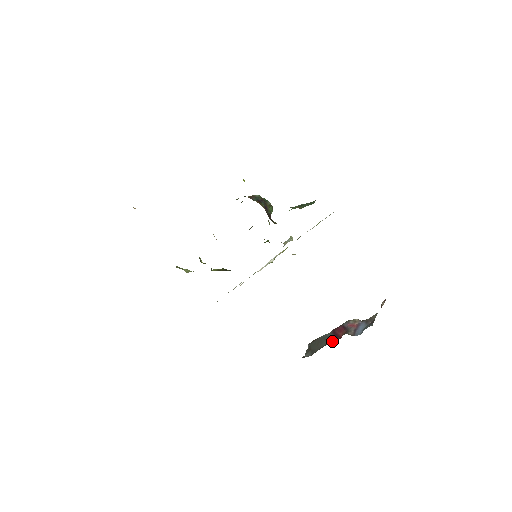
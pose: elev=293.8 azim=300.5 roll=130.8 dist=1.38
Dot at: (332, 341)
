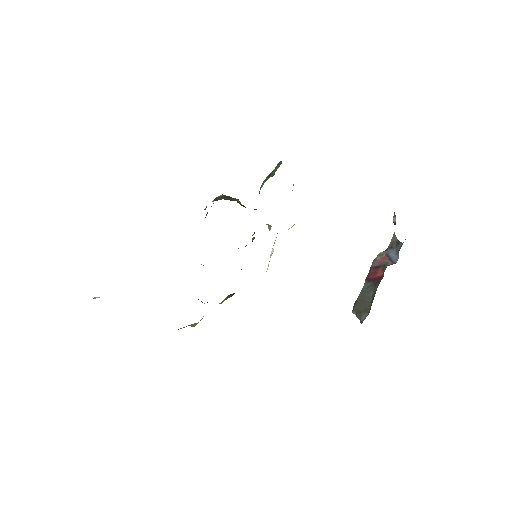
Dot at: (378, 285)
